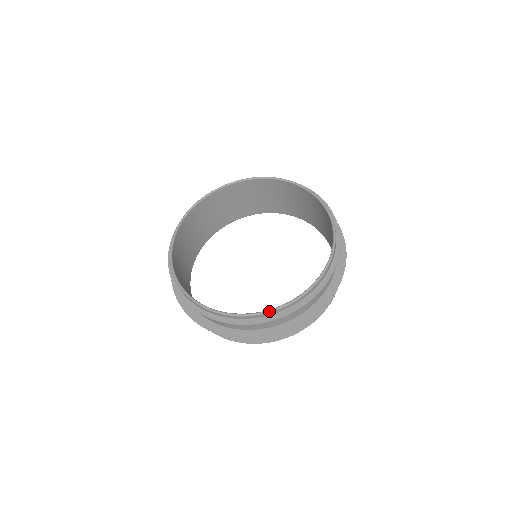
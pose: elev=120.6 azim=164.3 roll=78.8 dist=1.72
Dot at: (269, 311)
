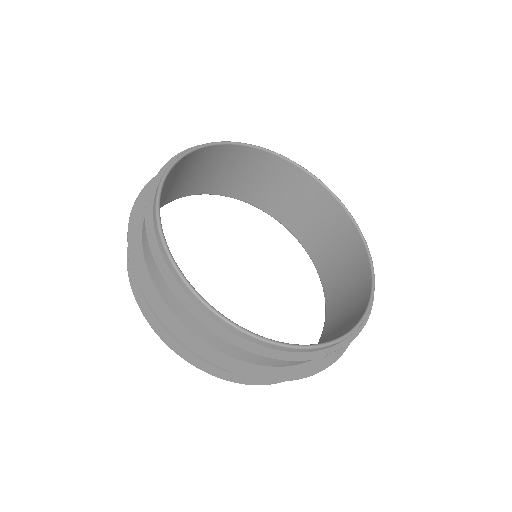
Dot at: (355, 329)
